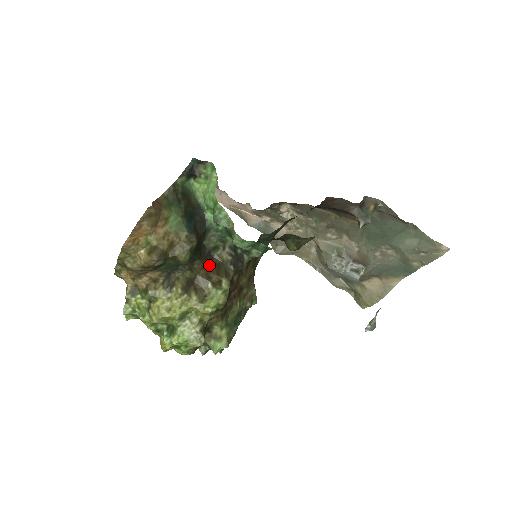
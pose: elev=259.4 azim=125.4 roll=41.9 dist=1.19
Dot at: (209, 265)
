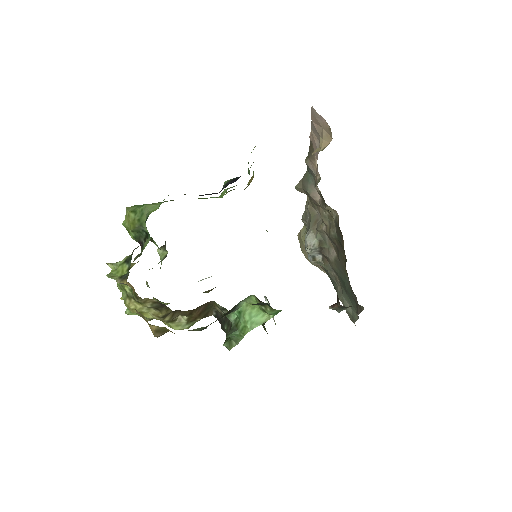
Dot at: (201, 305)
